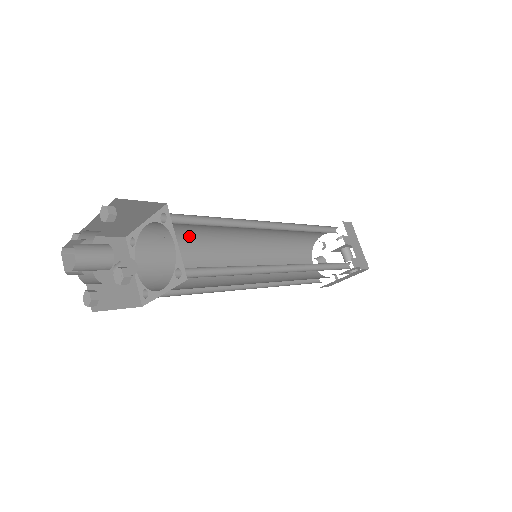
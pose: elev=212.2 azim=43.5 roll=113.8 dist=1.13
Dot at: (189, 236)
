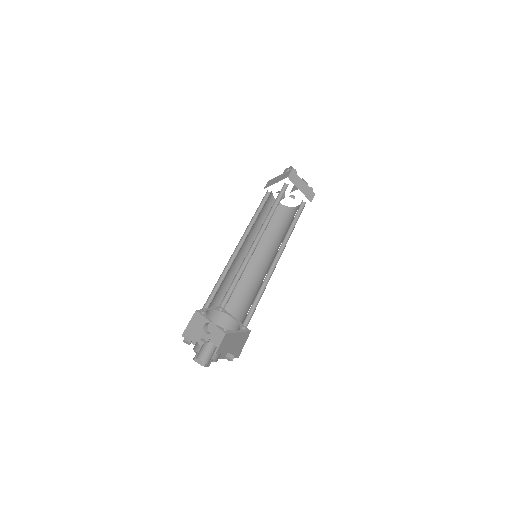
Dot at: (222, 282)
